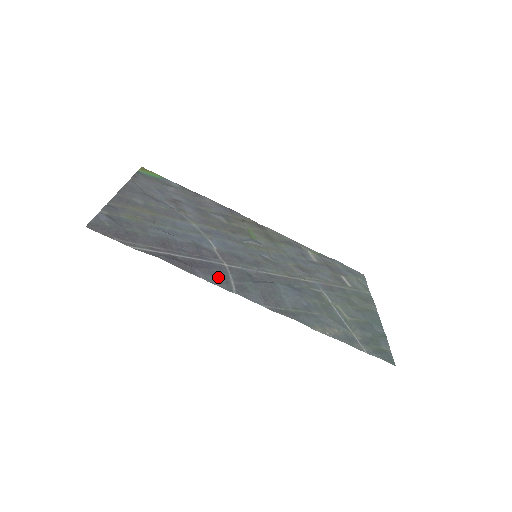
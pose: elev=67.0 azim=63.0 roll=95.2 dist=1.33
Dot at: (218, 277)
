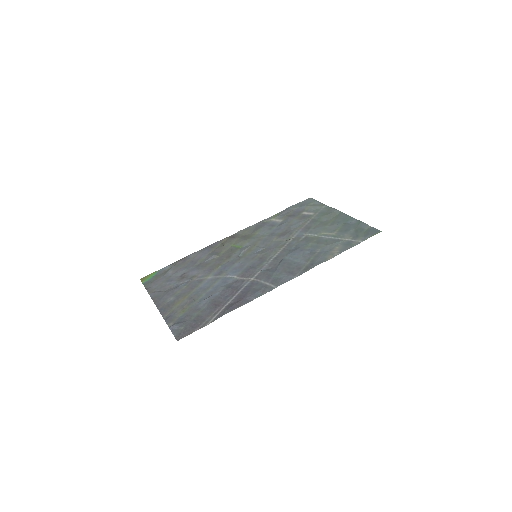
Dot at: (259, 289)
